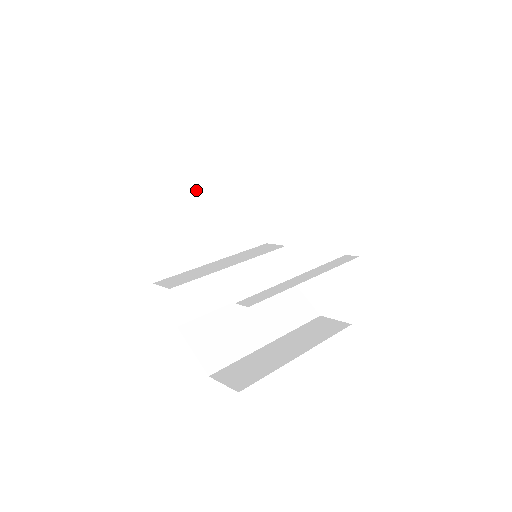
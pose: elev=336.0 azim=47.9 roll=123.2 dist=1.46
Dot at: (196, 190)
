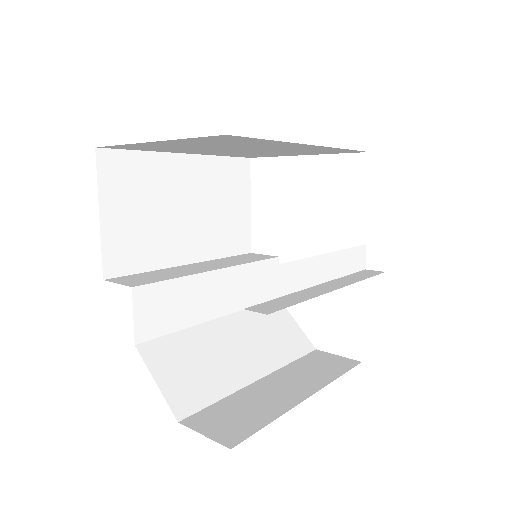
Dot at: (178, 164)
